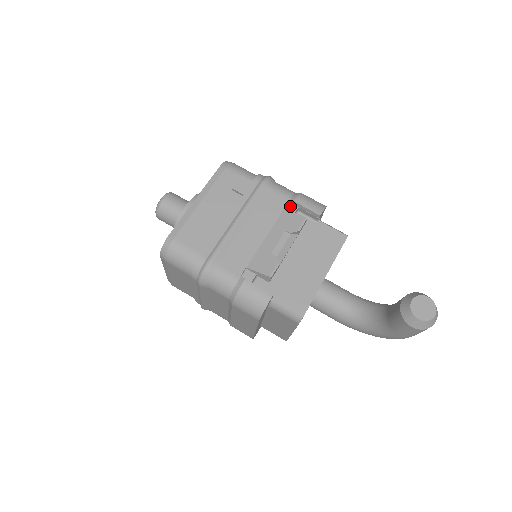
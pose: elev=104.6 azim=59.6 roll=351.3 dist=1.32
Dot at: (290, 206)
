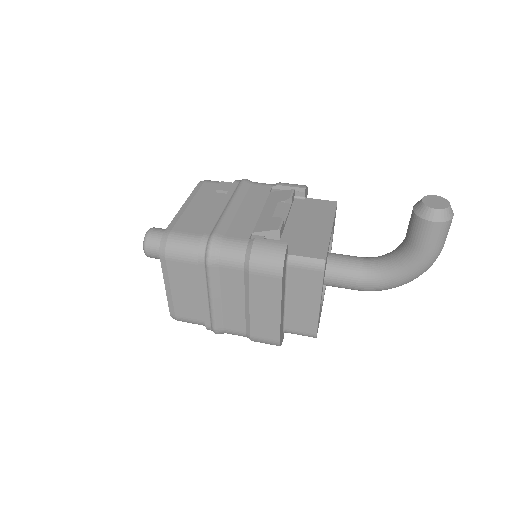
Dot at: occluded
